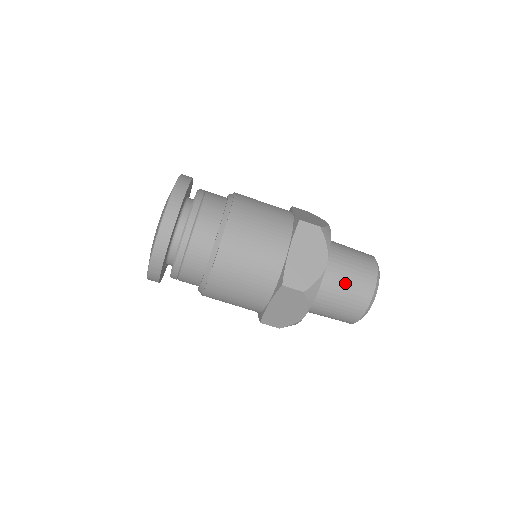
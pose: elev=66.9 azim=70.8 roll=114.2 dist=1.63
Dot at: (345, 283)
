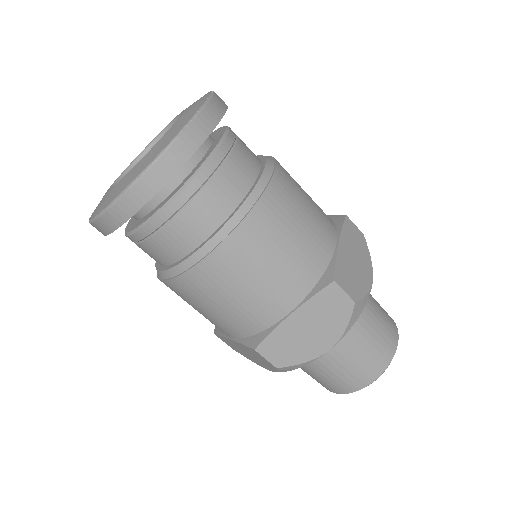
Dot at: (339, 364)
